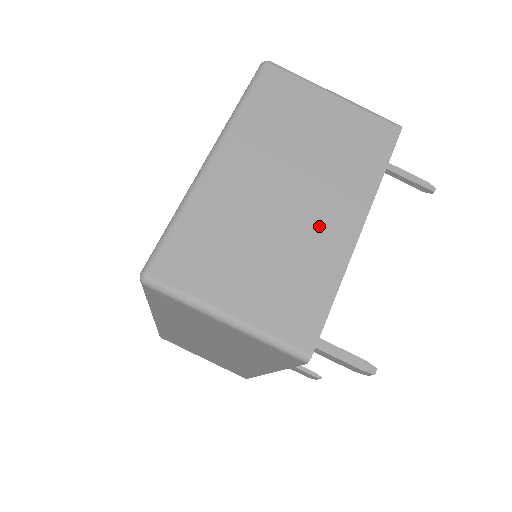
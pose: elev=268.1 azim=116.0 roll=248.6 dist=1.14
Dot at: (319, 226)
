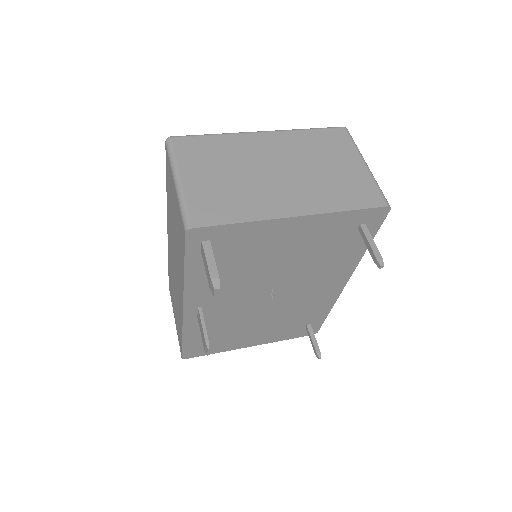
Dot at: (275, 194)
